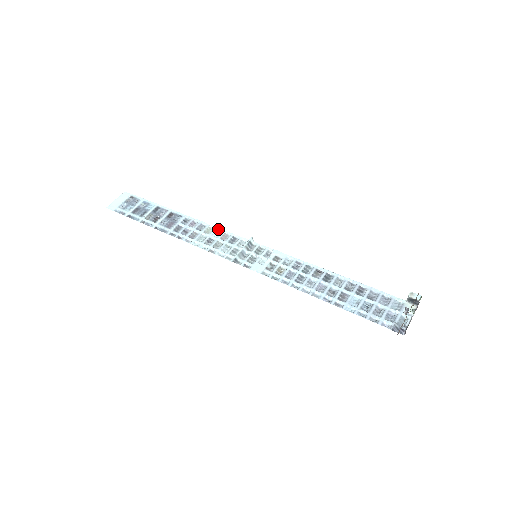
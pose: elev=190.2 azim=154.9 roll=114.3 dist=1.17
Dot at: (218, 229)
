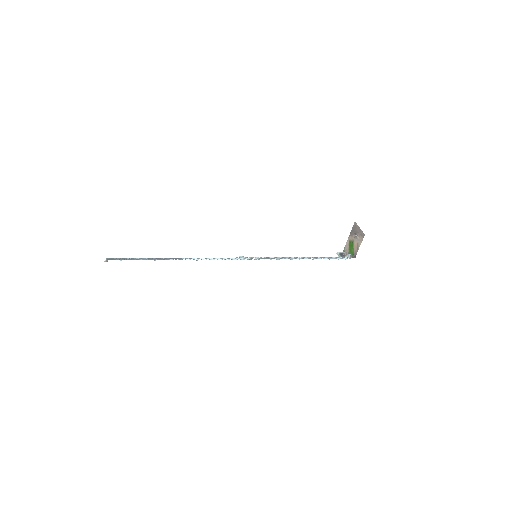
Dot at: occluded
